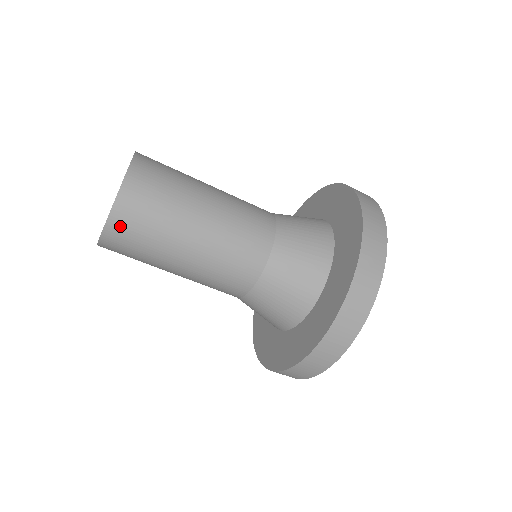
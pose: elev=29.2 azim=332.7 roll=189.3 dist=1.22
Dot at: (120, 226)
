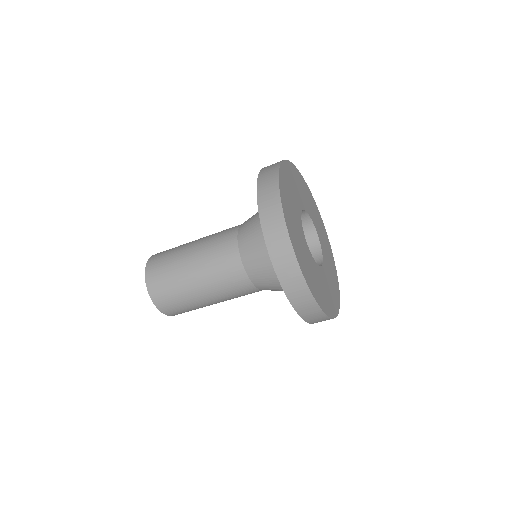
Dot at: (152, 275)
